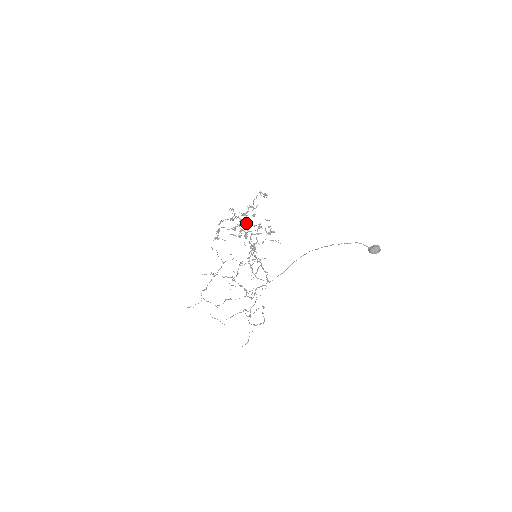
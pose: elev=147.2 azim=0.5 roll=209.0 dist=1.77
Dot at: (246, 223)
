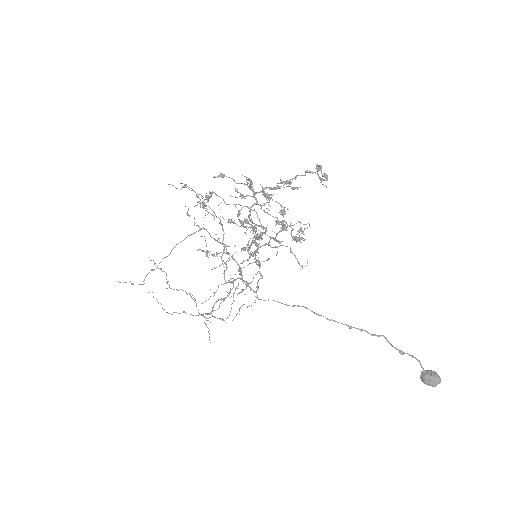
Dot at: (264, 210)
